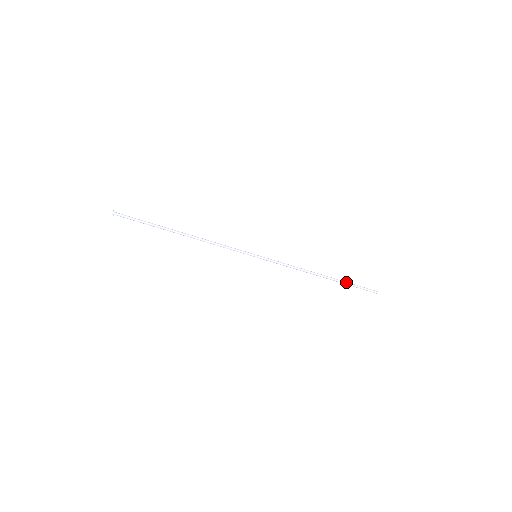
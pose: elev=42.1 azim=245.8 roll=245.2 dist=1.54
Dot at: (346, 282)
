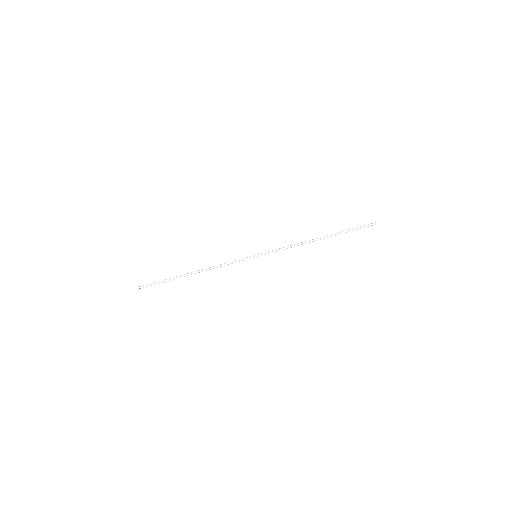
Dot at: (343, 231)
